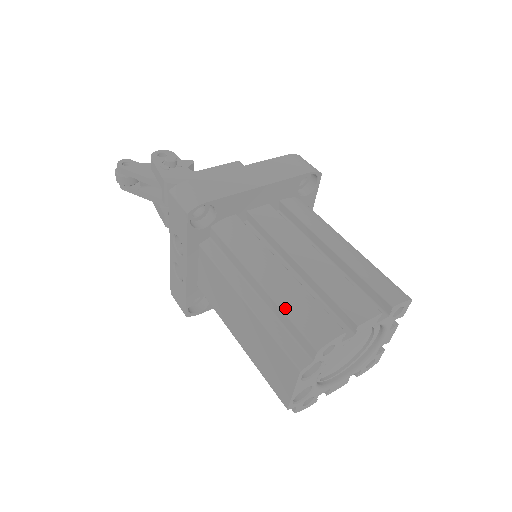
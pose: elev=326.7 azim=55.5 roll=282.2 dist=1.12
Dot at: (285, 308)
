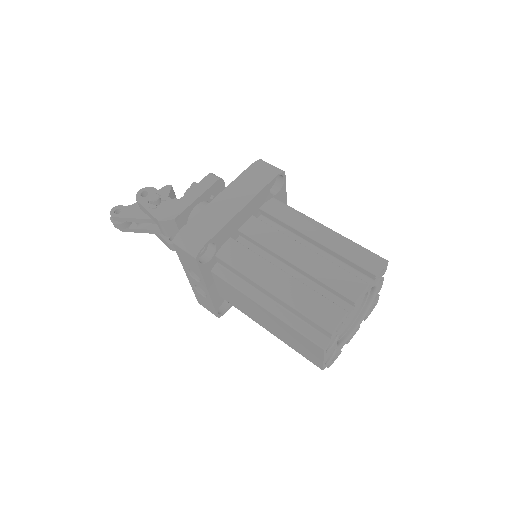
Dot at: (297, 307)
